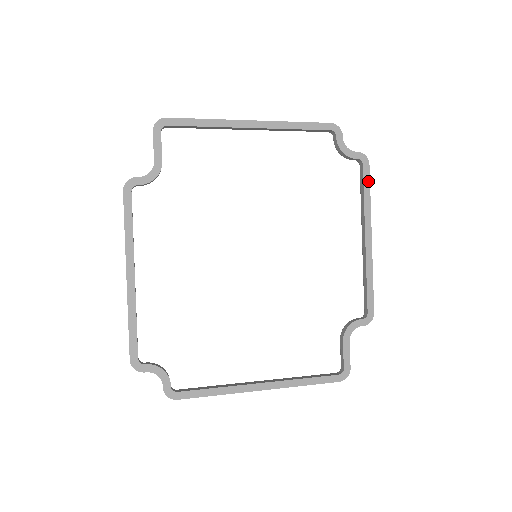
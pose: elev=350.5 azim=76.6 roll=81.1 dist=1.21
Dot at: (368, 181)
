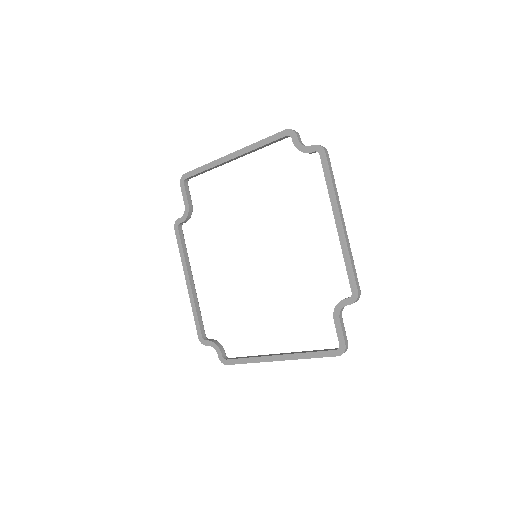
Dot at: (327, 168)
